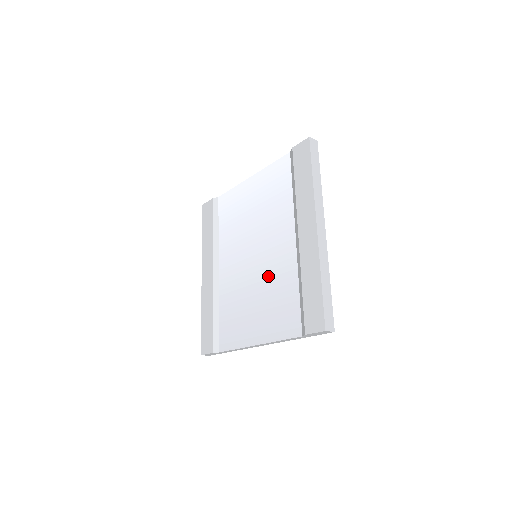
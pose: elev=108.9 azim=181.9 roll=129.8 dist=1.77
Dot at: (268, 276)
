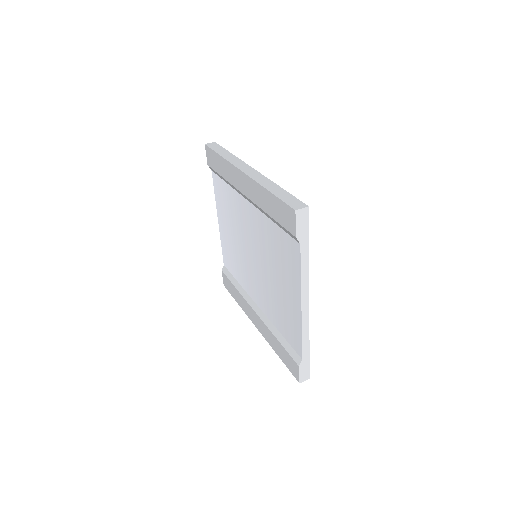
Dot at: (264, 251)
